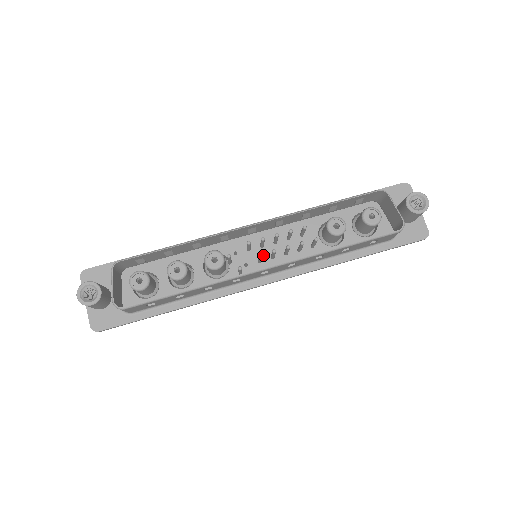
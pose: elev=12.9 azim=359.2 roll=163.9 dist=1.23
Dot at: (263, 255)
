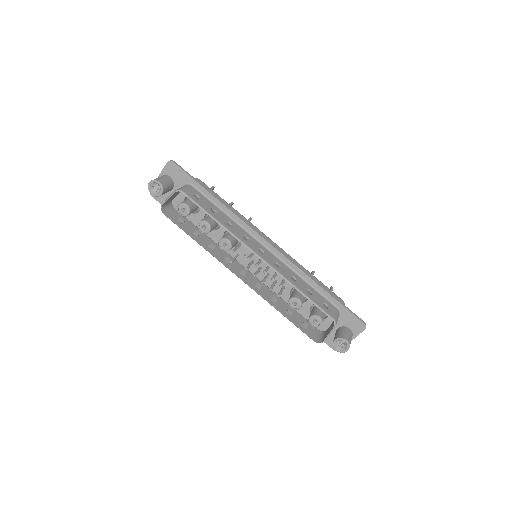
Dot at: occluded
